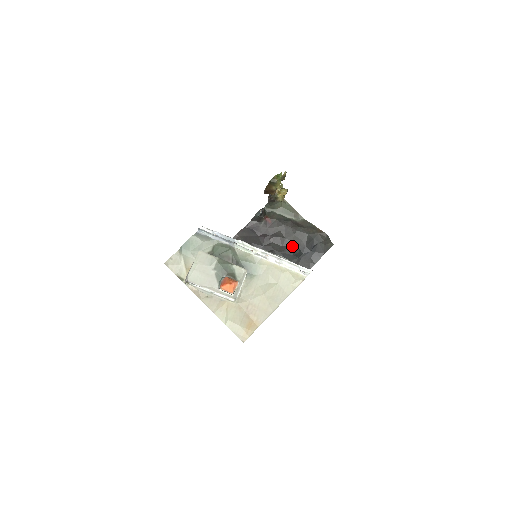
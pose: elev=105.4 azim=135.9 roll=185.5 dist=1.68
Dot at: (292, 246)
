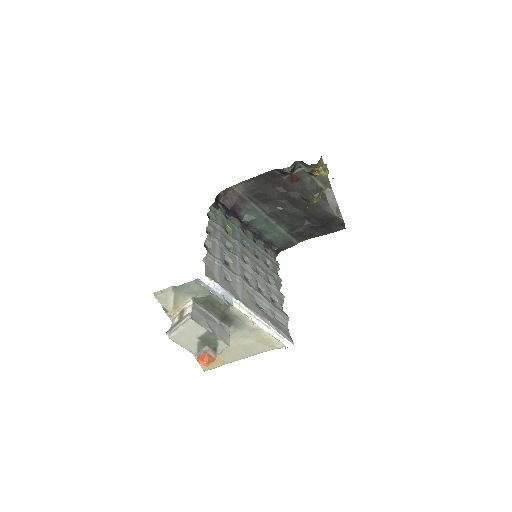
Dot at: (304, 212)
